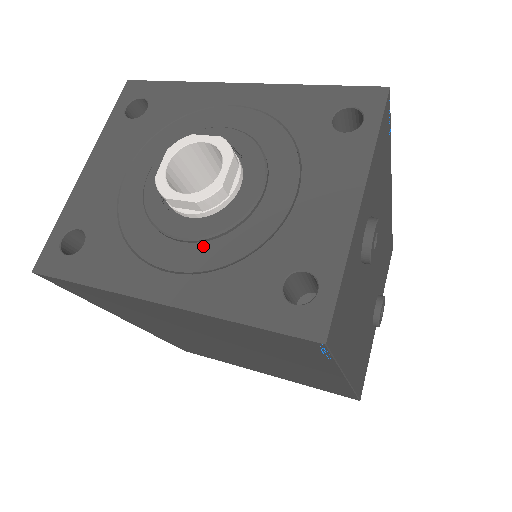
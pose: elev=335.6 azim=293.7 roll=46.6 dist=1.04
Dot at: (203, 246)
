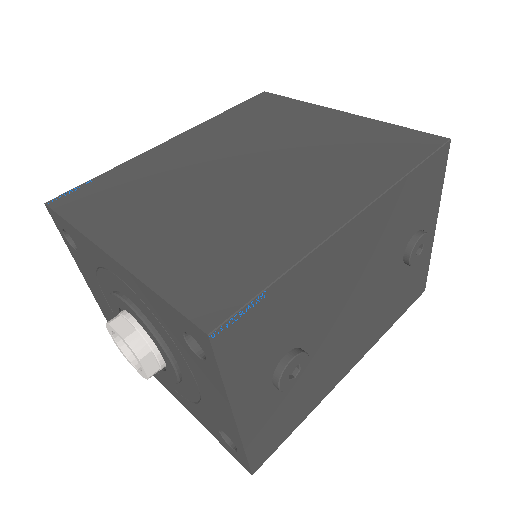
Dot at: occluded
